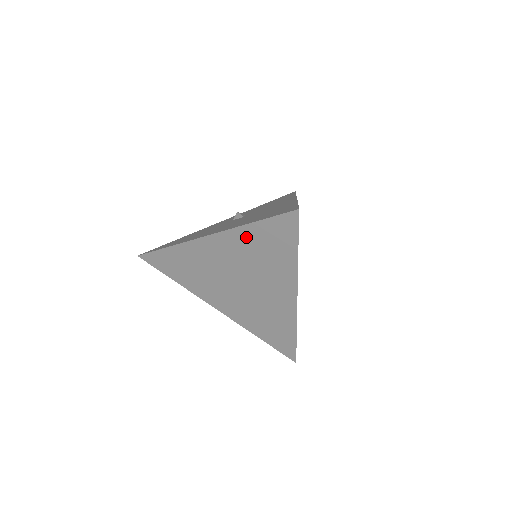
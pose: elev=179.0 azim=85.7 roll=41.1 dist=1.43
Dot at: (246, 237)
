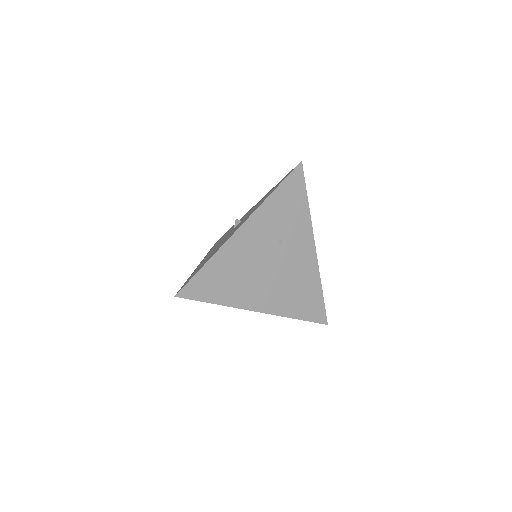
Dot at: occluded
